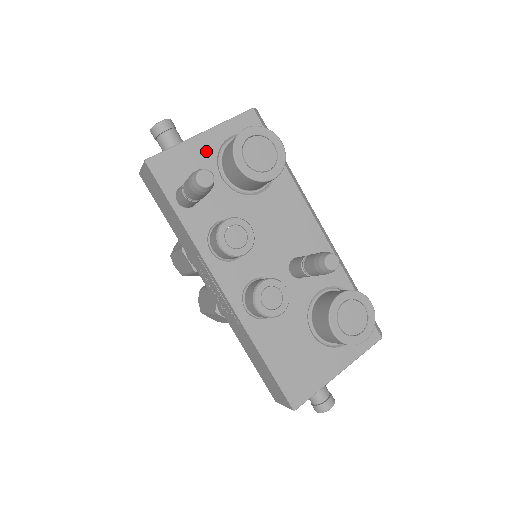
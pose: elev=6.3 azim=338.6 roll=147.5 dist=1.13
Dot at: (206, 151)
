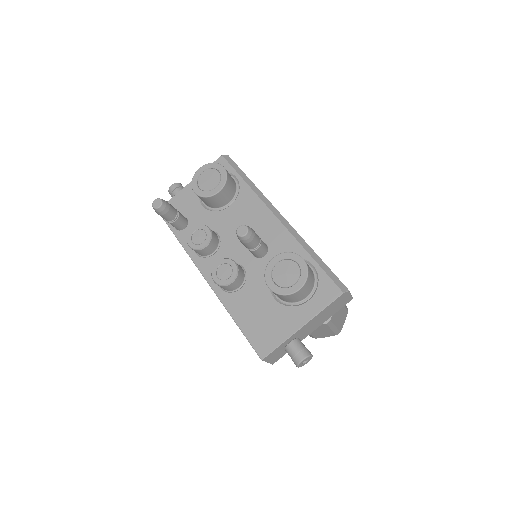
Dot at: (192, 193)
